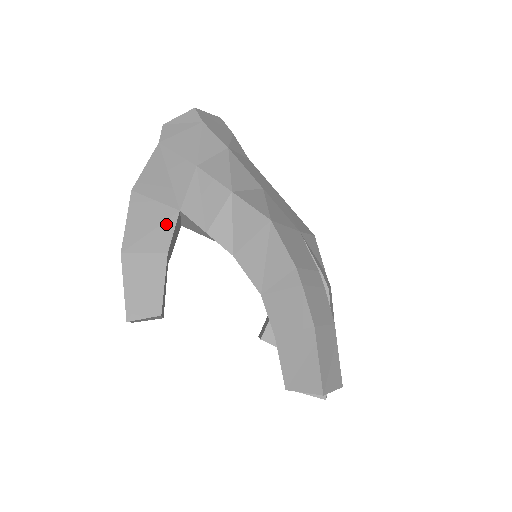
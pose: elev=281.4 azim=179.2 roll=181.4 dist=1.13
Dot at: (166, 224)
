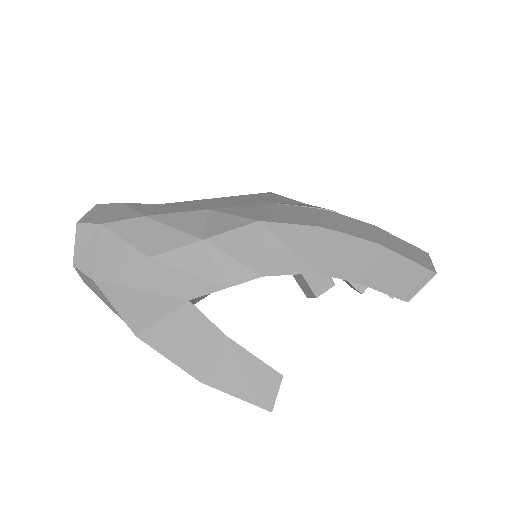
Dot at: (195, 322)
